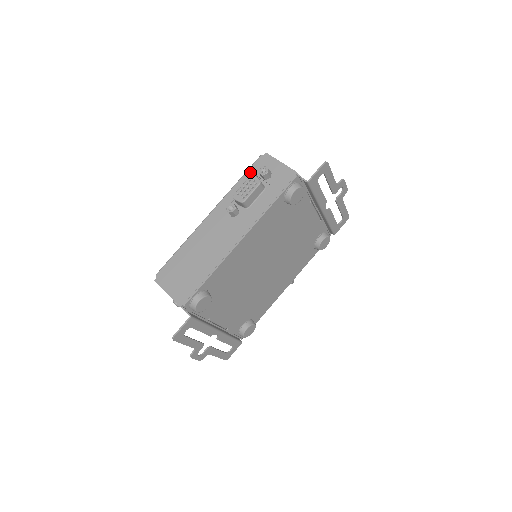
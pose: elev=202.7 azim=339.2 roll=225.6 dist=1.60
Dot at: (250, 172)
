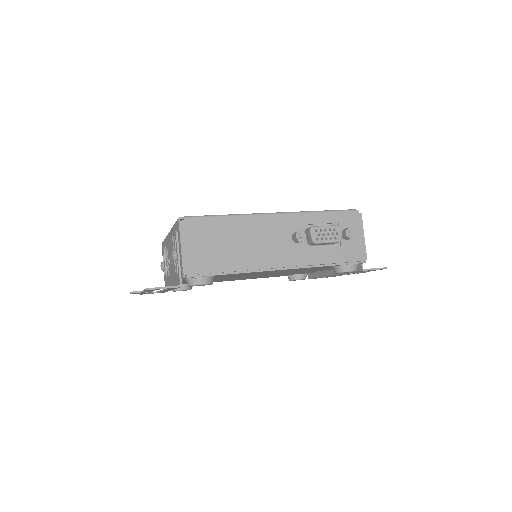
Dot at: (337, 215)
